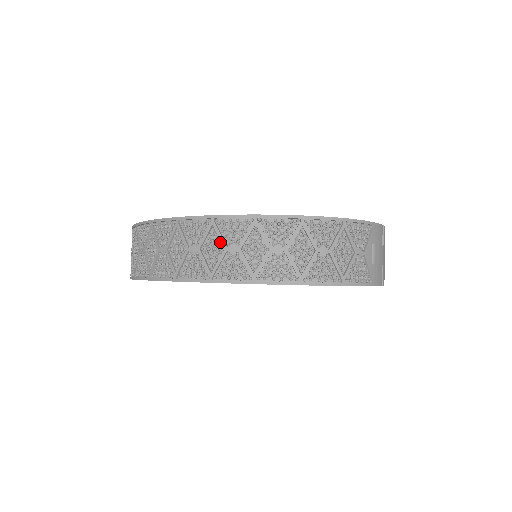
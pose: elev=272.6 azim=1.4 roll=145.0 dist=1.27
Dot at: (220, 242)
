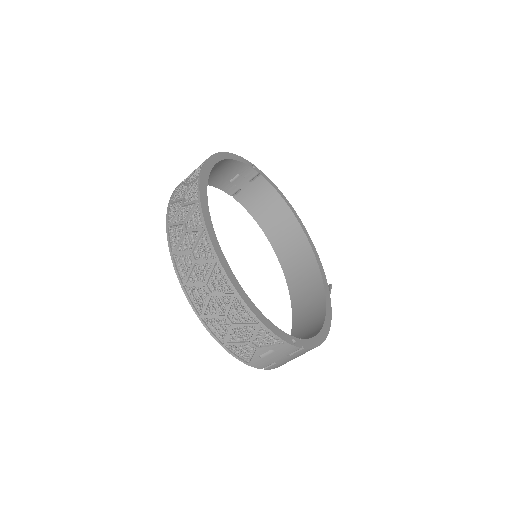
Dot at: (194, 244)
